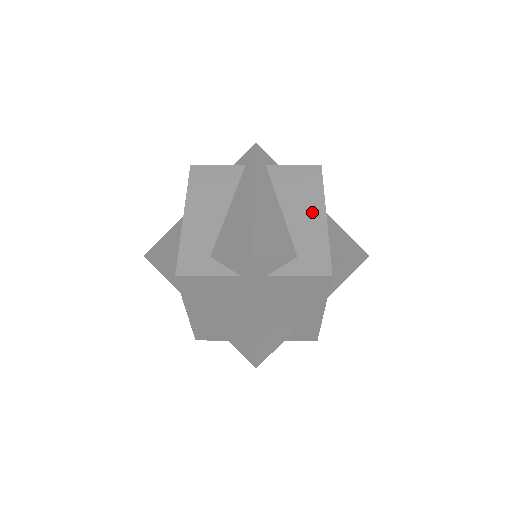
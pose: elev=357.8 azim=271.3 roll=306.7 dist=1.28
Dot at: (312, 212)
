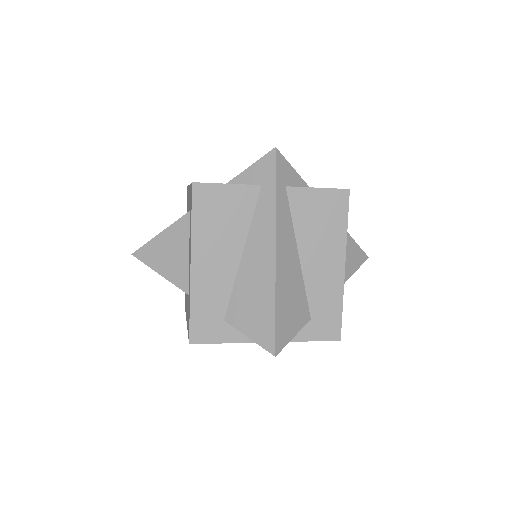
Dot at: (331, 262)
